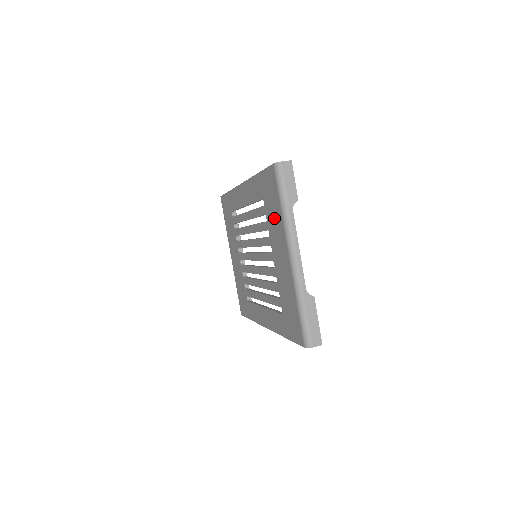
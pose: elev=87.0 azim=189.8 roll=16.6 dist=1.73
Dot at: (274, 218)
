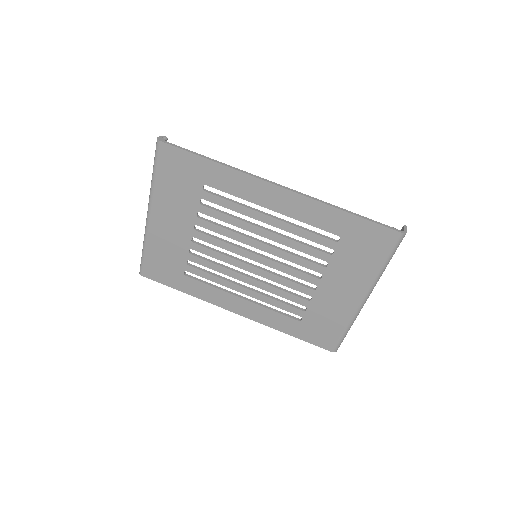
Dot at: (356, 264)
